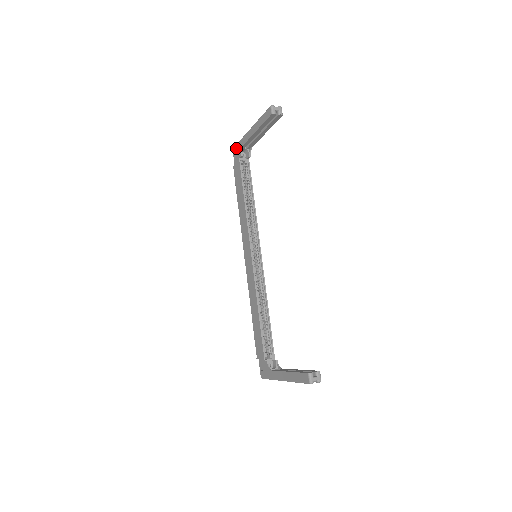
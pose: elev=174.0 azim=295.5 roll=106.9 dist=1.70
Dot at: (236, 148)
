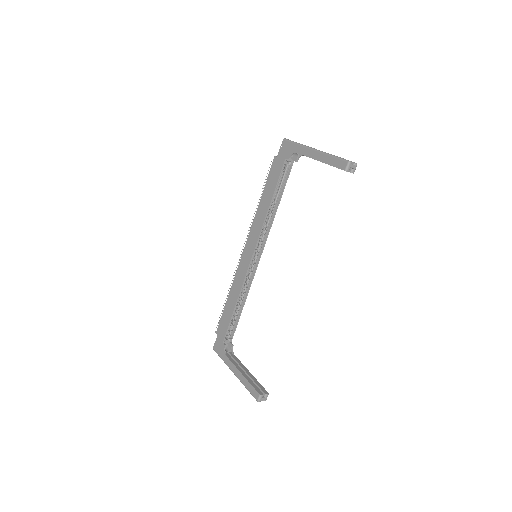
Dot at: (288, 144)
